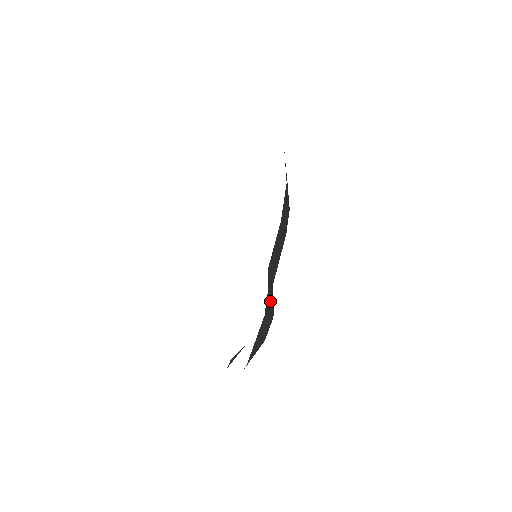
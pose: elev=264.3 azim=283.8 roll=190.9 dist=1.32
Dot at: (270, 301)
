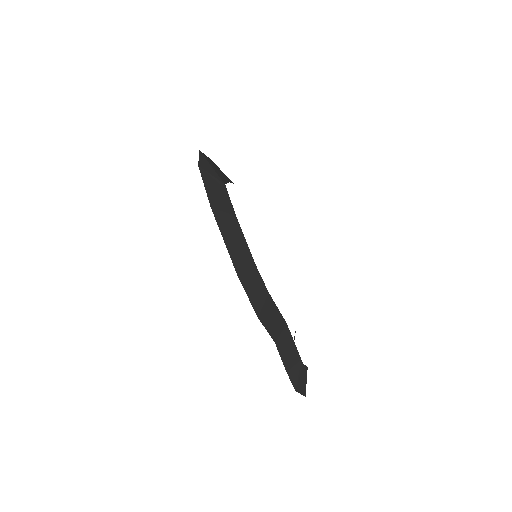
Dot at: (292, 367)
